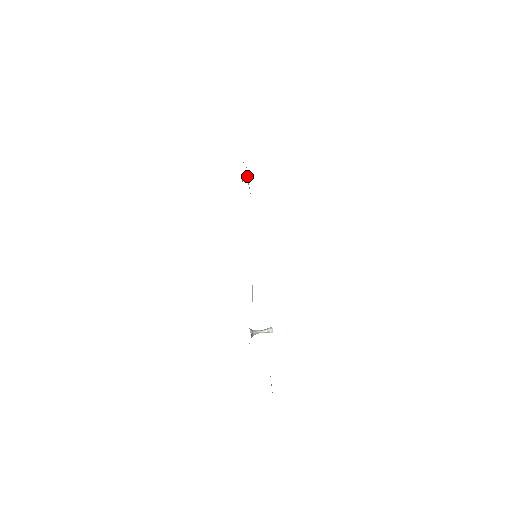
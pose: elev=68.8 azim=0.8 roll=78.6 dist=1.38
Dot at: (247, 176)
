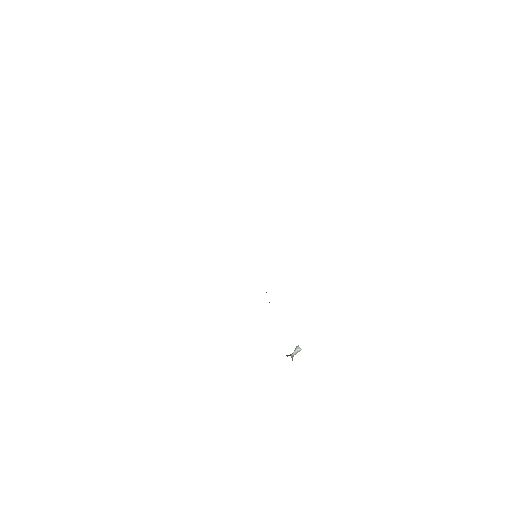
Dot at: occluded
